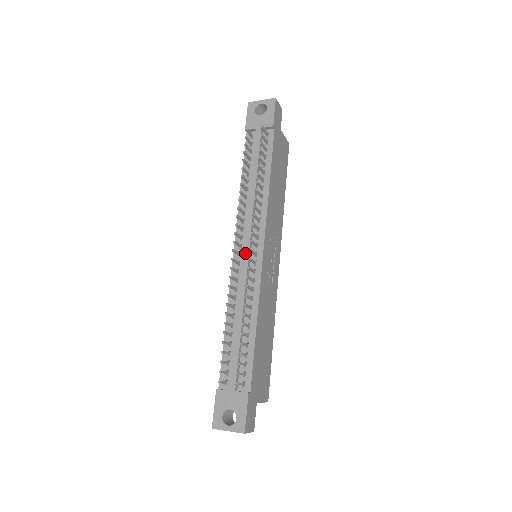
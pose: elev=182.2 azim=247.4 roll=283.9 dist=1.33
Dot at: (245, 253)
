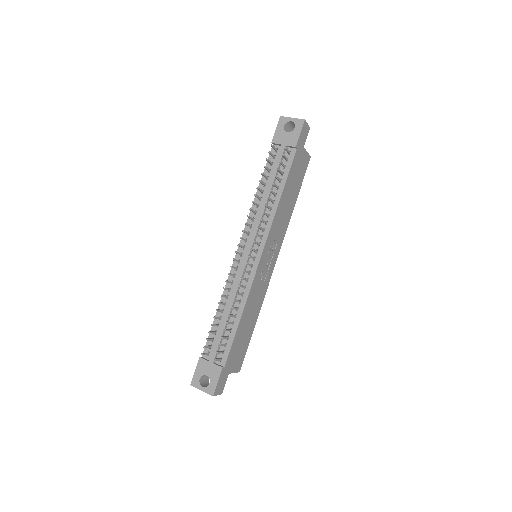
Dot at: (246, 255)
